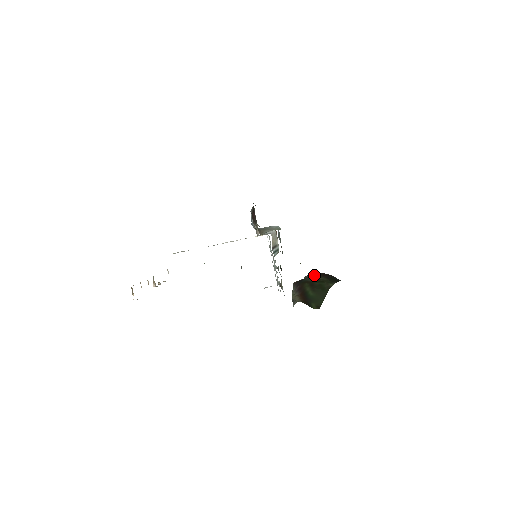
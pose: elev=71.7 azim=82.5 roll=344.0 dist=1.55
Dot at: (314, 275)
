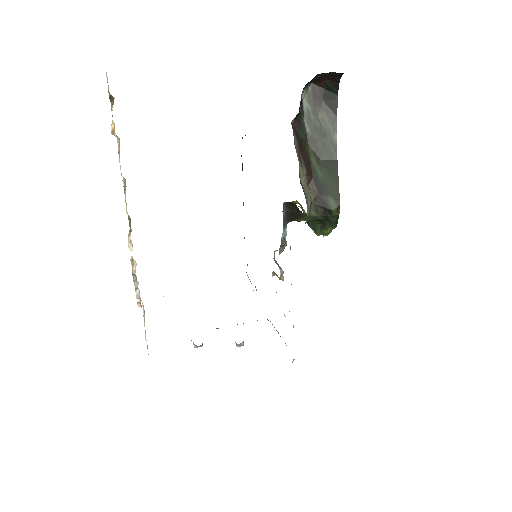
Dot at: (309, 105)
